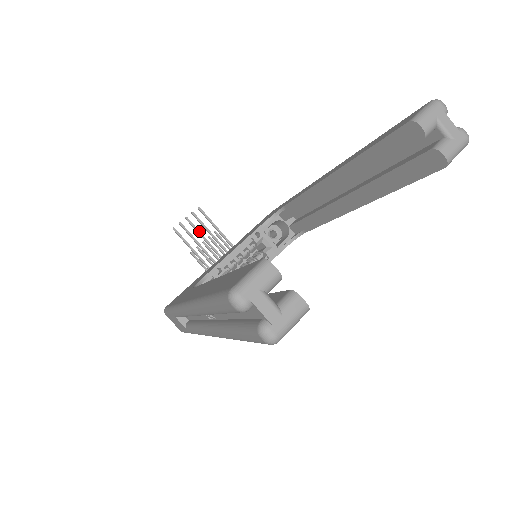
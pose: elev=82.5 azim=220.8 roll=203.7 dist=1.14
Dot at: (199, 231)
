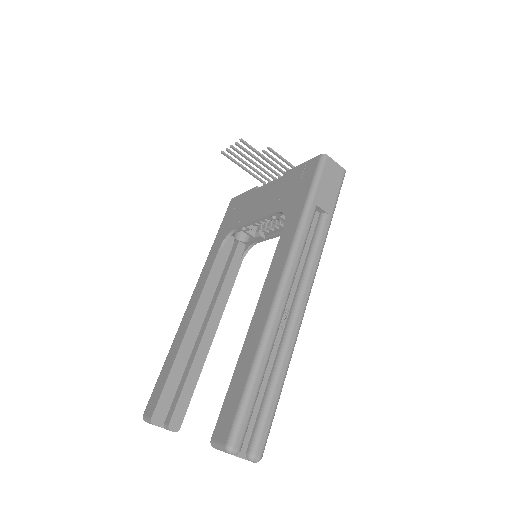
Dot at: (246, 157)
